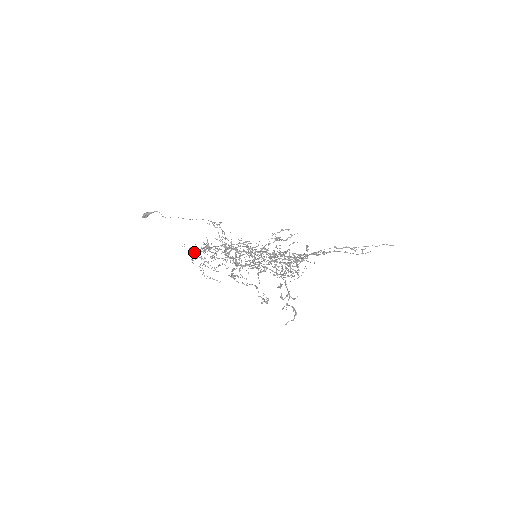
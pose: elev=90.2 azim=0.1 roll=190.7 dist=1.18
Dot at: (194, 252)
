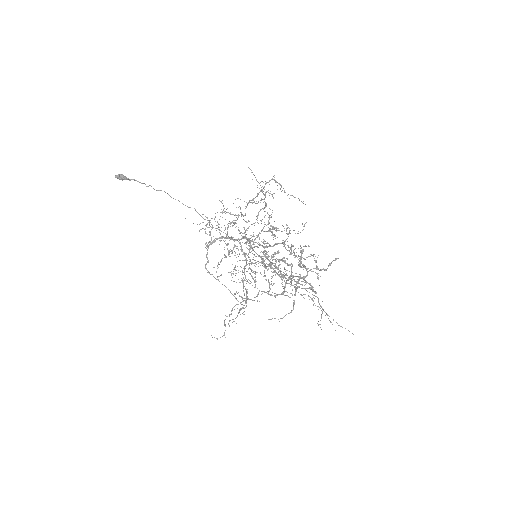
Dot at: occluded
